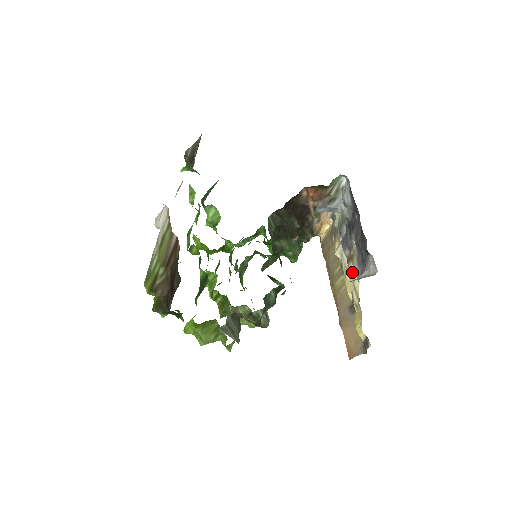
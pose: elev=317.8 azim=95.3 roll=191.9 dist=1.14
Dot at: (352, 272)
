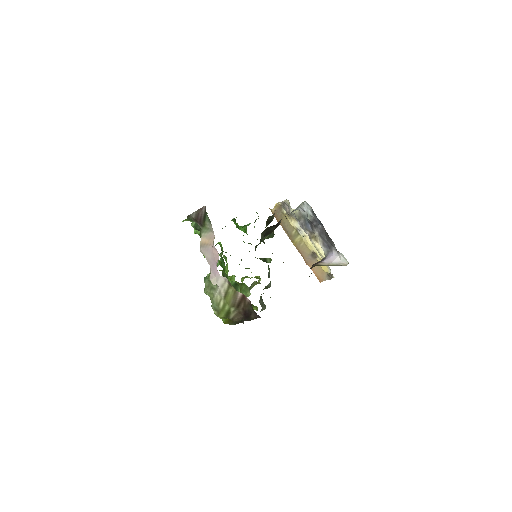
Dot at: (316, 245)
